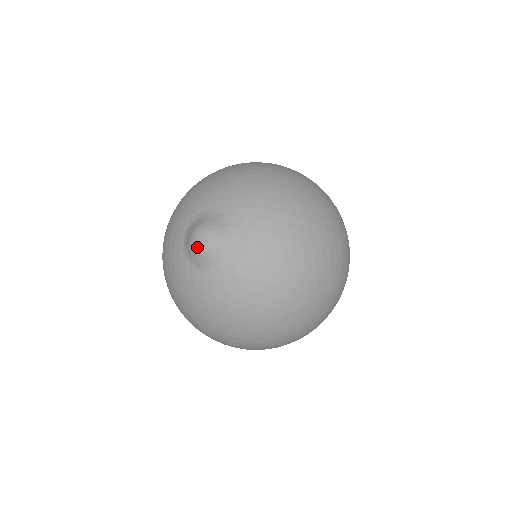
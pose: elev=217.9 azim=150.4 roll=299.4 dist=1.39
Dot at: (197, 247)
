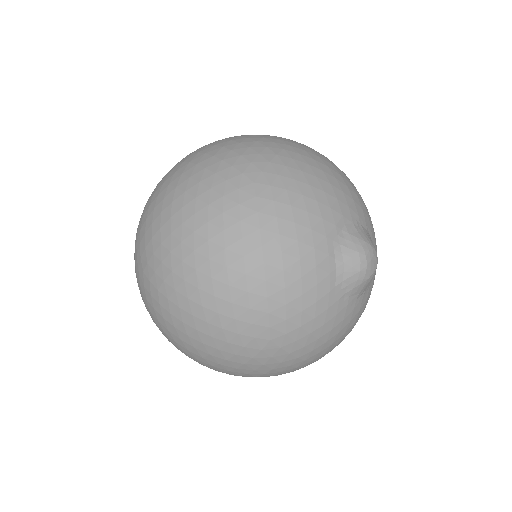
Dot at: (370, 274)
